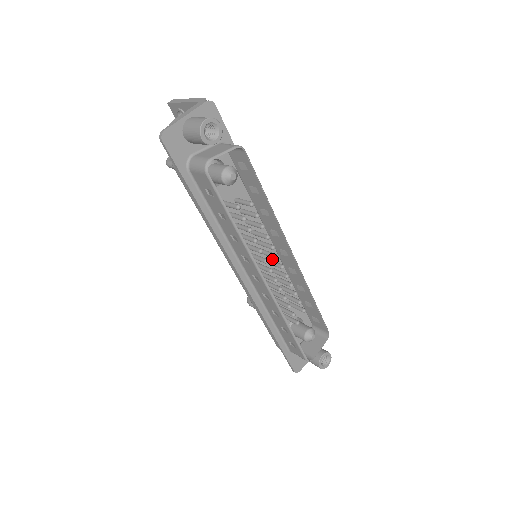
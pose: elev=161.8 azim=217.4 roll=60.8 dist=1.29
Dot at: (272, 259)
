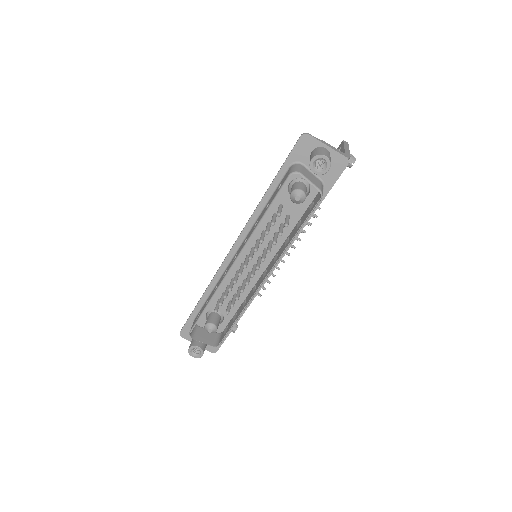
Dot at: occluded
